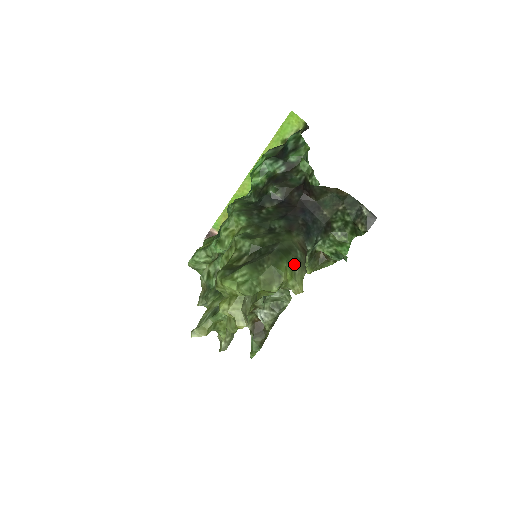
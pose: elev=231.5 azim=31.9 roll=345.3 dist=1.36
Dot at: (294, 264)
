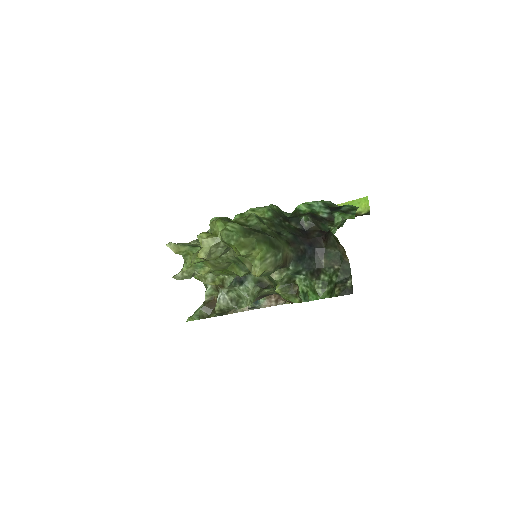
Dot at: (270, 256)
